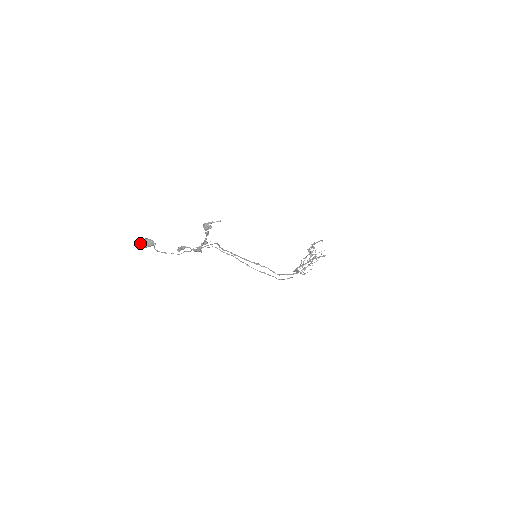
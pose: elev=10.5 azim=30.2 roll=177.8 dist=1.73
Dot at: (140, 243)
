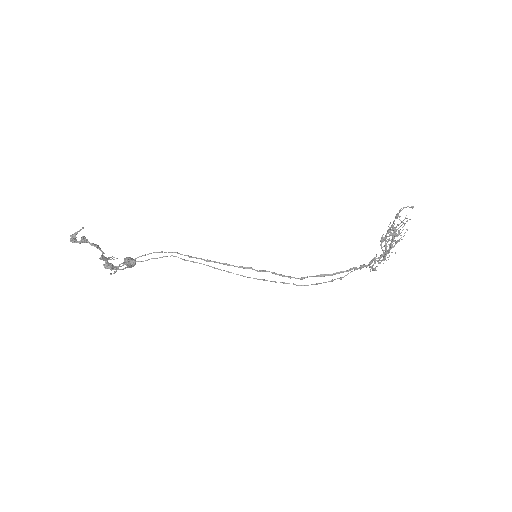
Dot at: occluded
